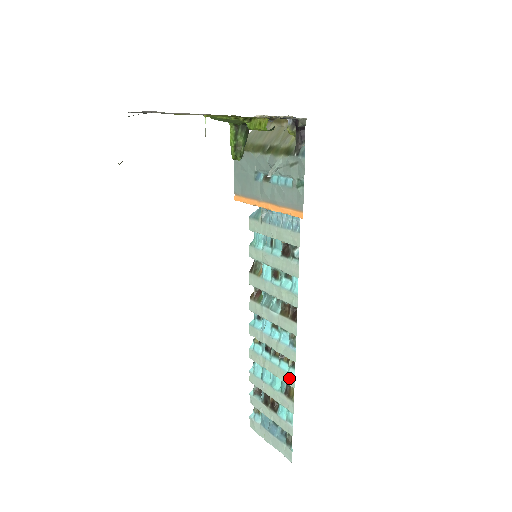
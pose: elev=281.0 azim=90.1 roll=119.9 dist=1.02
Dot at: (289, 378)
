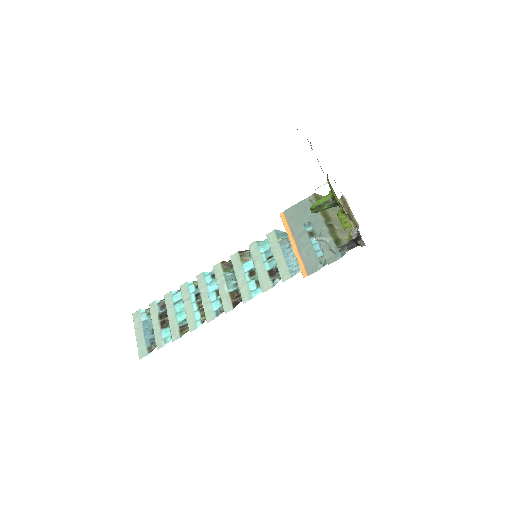
Dot at: (193, 324)
